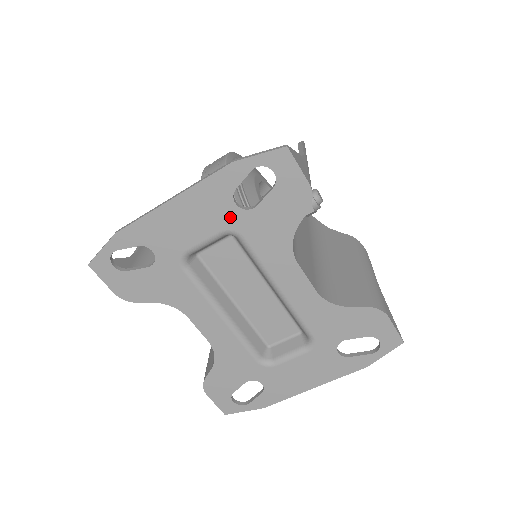
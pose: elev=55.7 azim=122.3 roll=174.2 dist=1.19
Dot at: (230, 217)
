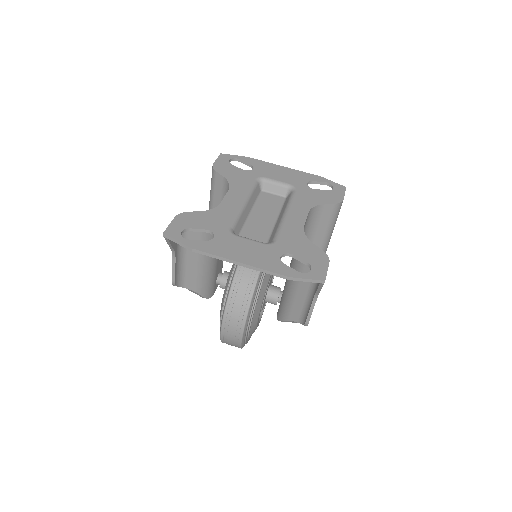
Dot at: (299, 184)
